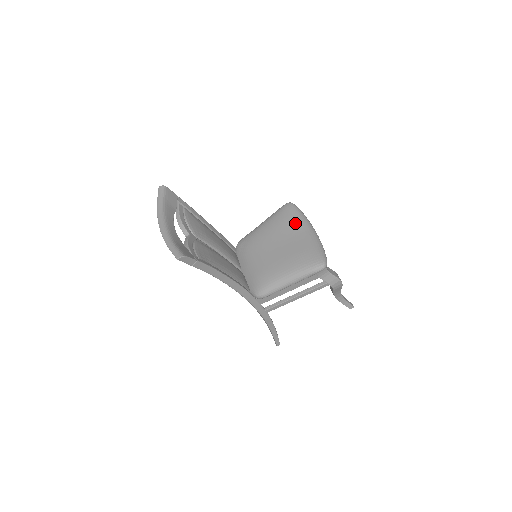
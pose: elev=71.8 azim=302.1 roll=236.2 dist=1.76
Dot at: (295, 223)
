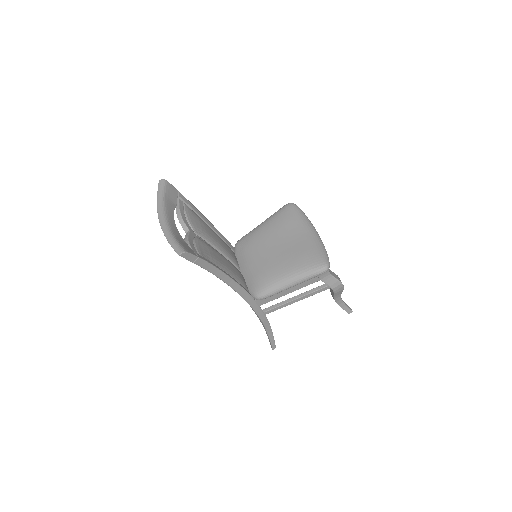
Dot at: (297, 224)
